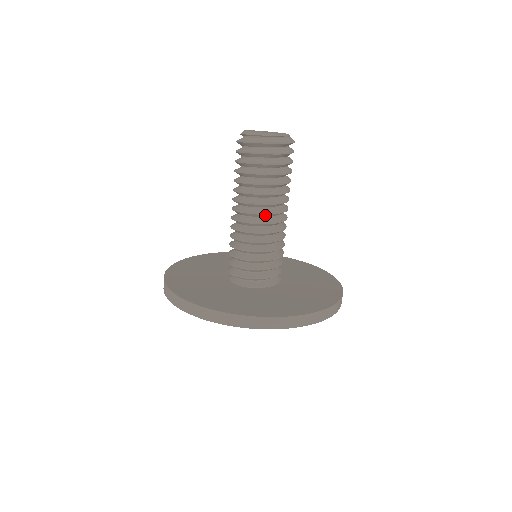
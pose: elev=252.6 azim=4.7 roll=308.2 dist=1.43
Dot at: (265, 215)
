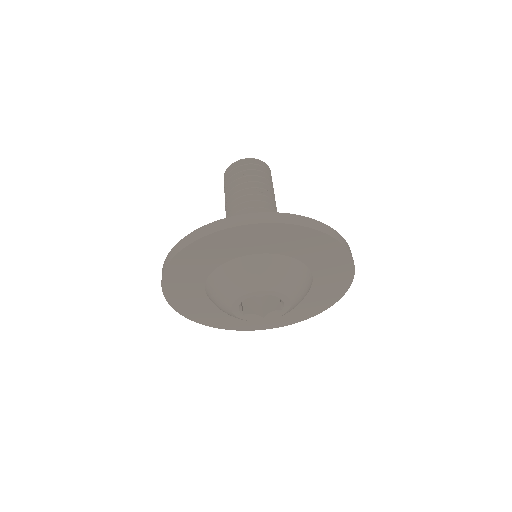
Dot at: (250, 204)
